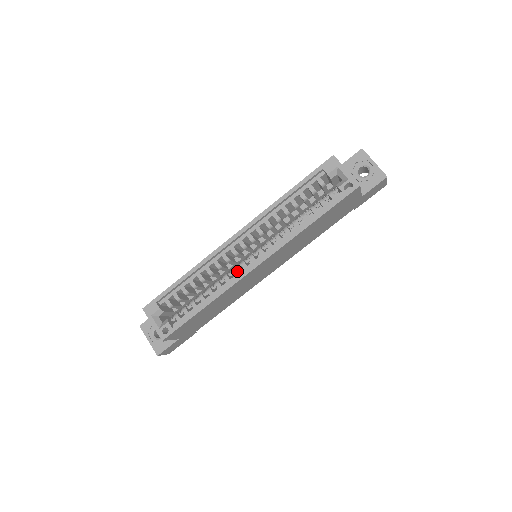
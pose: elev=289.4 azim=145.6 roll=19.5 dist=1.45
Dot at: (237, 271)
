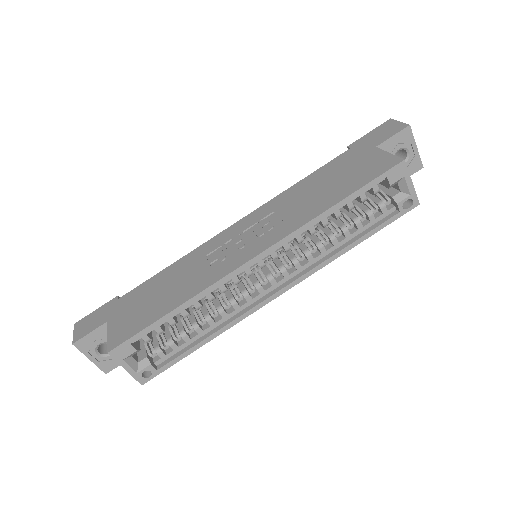
Dot at: (251, 297)
